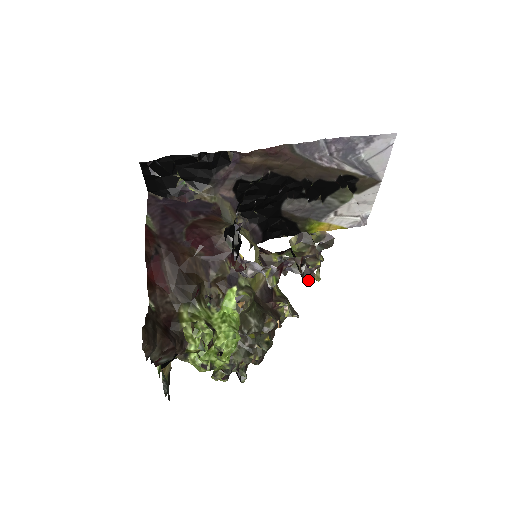
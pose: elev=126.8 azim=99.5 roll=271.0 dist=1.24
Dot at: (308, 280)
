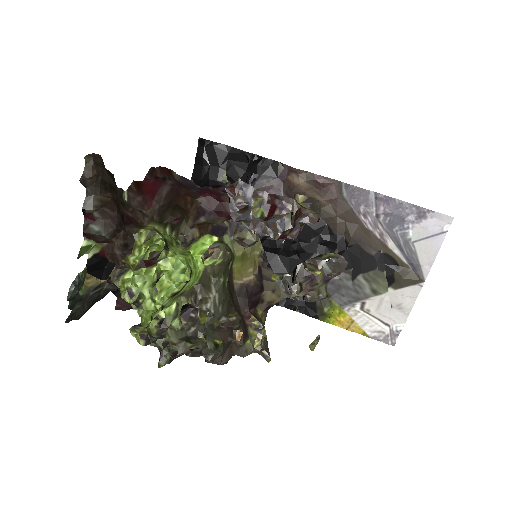
Dot at: (298, 286)
